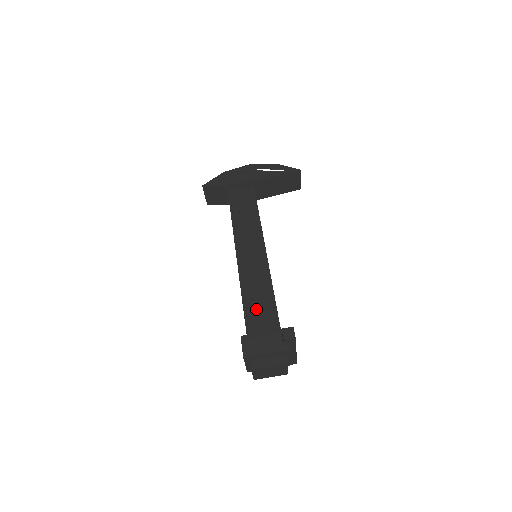
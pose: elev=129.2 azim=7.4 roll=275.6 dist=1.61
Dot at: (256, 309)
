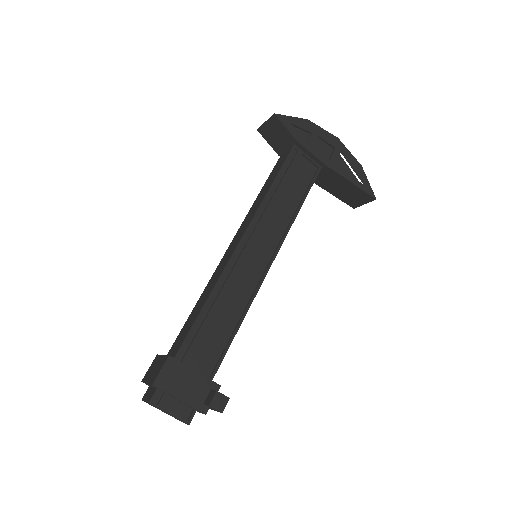
Dot at: (208, 329)
